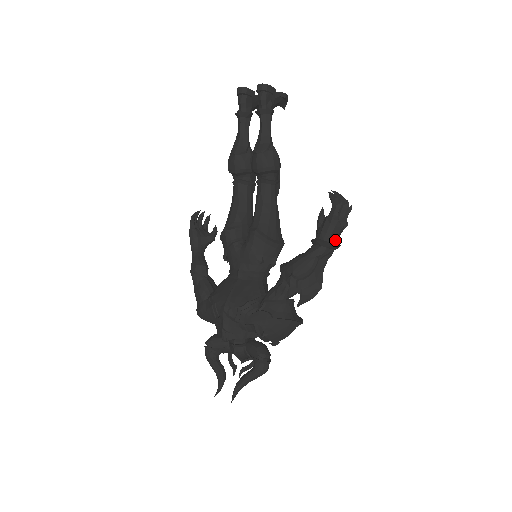
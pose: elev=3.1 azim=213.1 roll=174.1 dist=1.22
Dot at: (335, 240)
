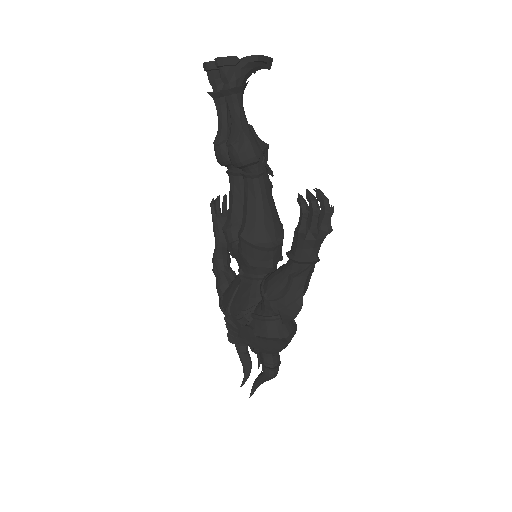
Dot at: (310, 254)
